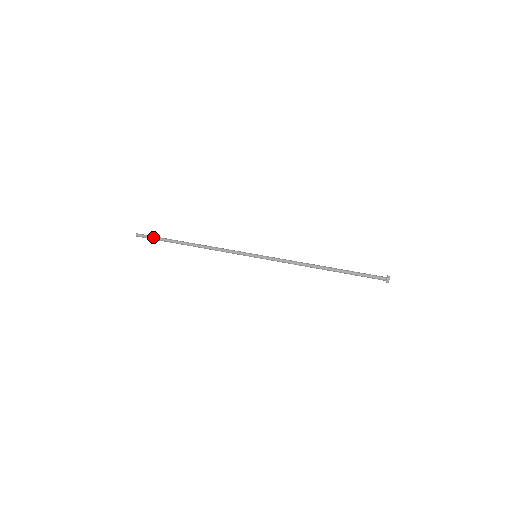
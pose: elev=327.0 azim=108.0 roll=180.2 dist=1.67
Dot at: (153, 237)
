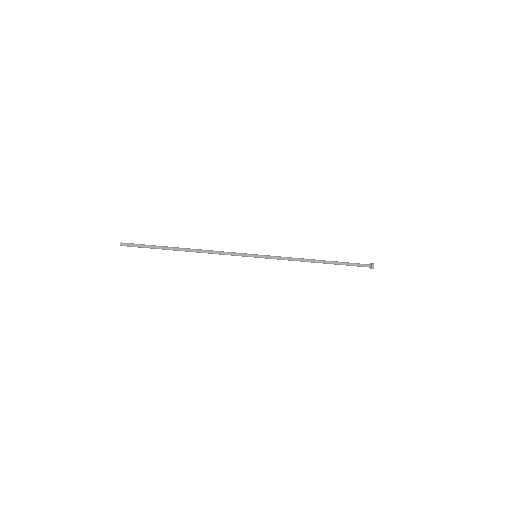
Dot at: (143, 245)
